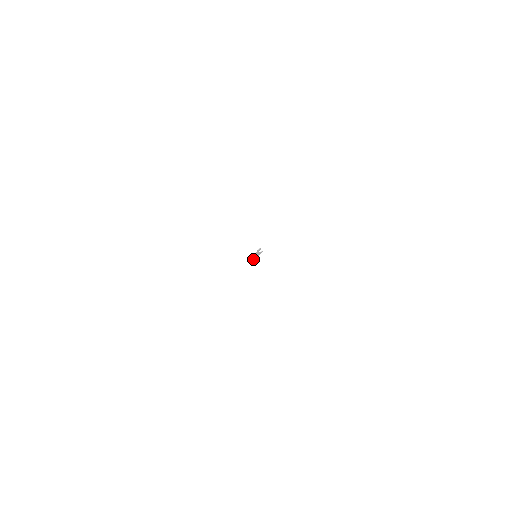
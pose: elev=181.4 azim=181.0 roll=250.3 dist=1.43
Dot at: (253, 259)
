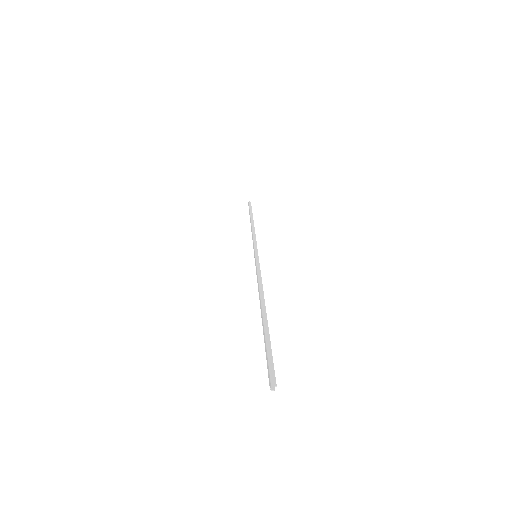
Dot at: (248, 203)
